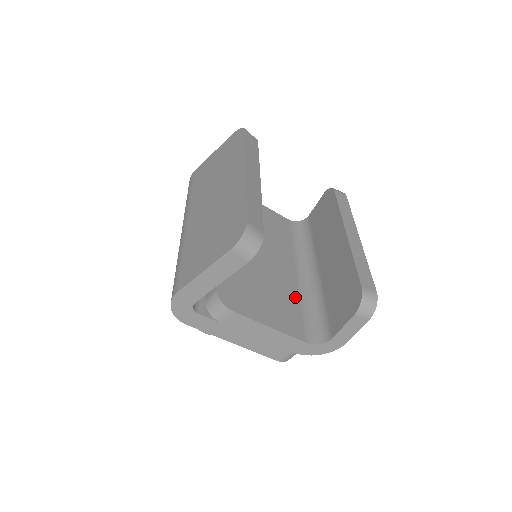
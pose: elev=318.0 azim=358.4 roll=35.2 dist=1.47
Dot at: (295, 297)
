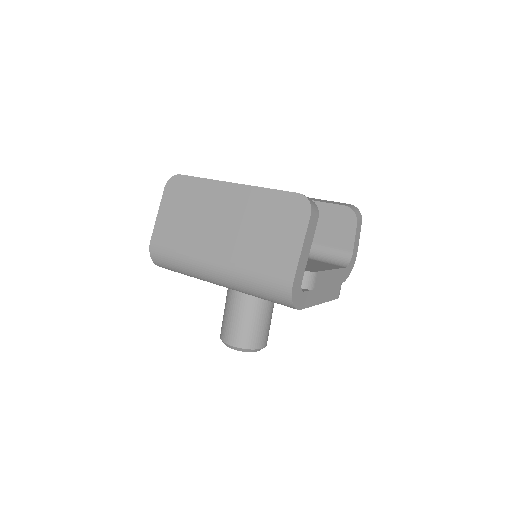
Dot at: occluded
